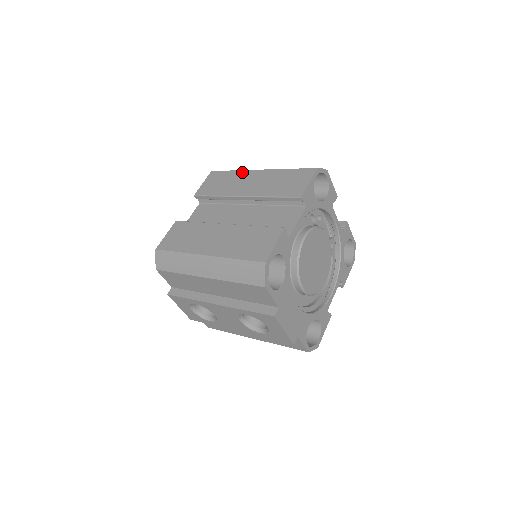
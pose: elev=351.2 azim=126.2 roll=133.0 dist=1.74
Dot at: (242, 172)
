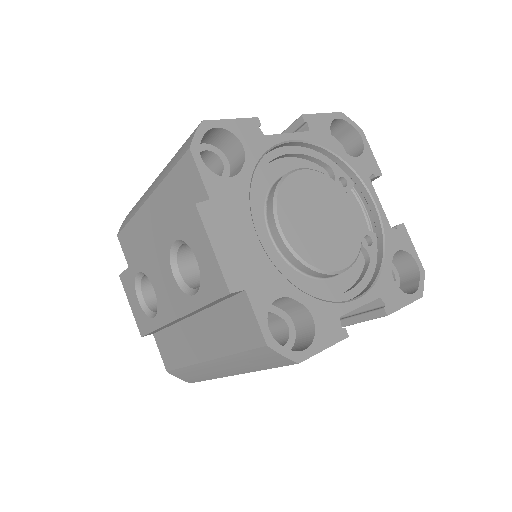
Dot at: occluded
